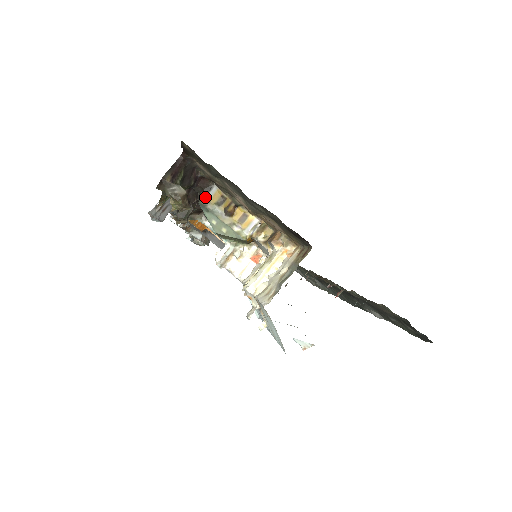
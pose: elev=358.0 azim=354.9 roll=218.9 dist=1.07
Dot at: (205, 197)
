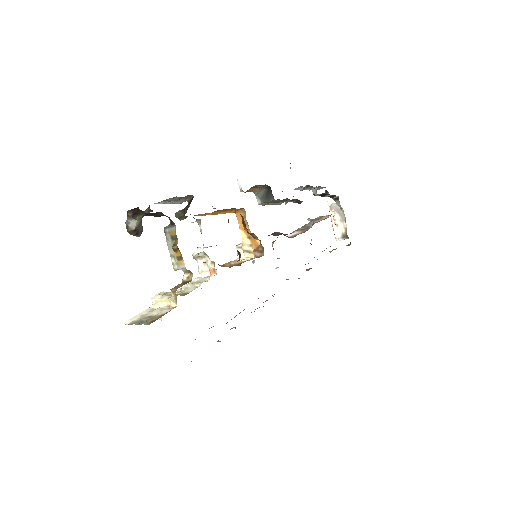
Dot at: (169, 227)
